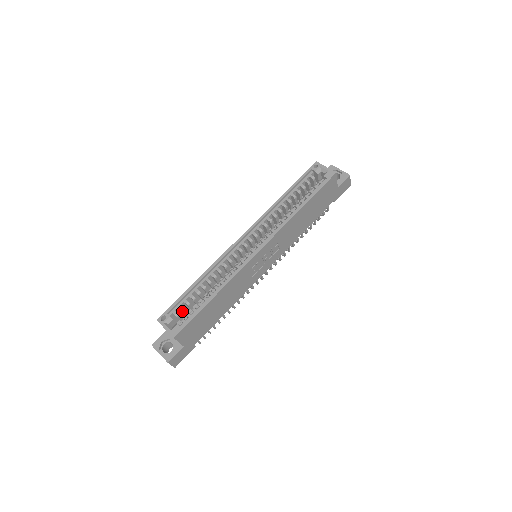
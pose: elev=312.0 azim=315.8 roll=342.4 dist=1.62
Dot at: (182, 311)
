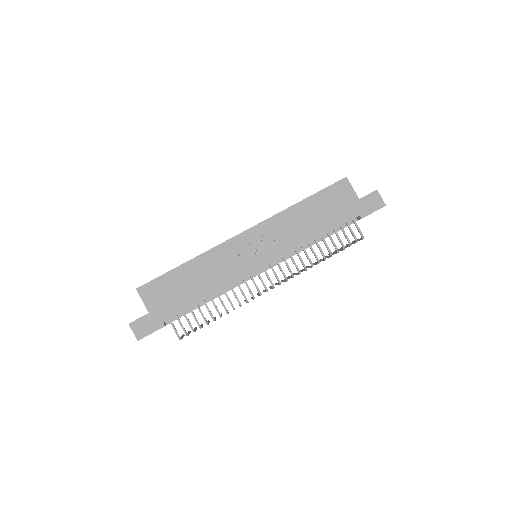
Dot at: occluded
